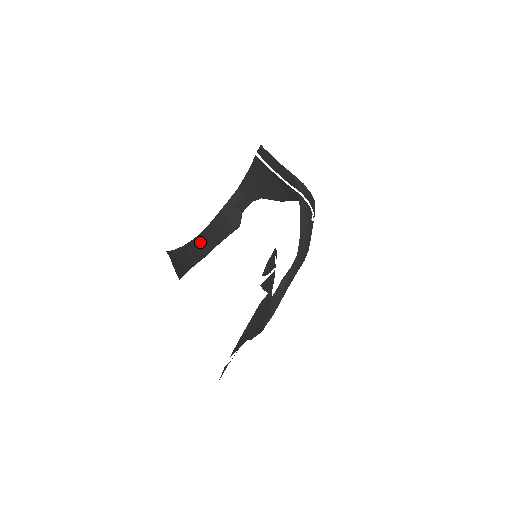
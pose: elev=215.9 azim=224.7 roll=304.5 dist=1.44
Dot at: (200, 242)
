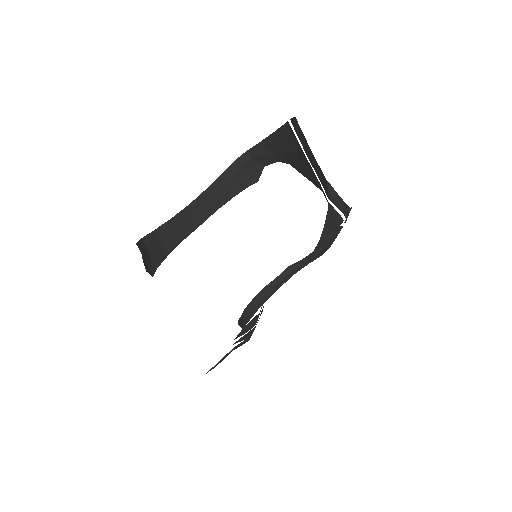
Dot at: (197, 207)
